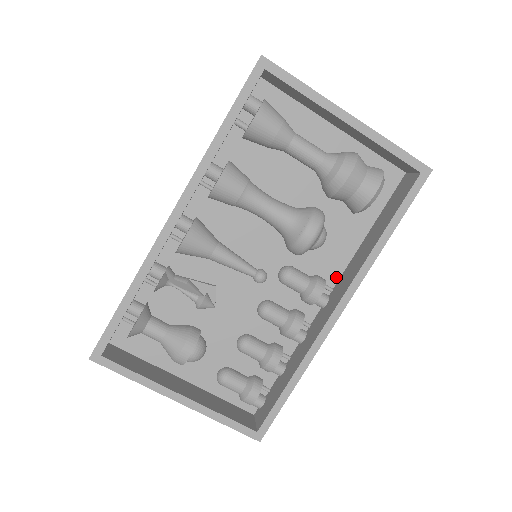
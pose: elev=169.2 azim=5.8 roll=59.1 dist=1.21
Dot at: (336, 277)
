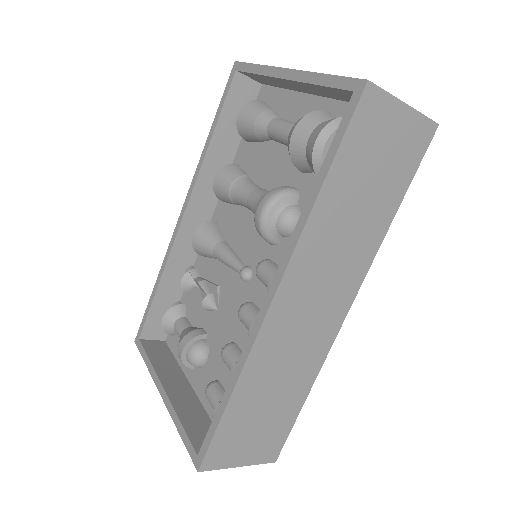
Dot at: occluded
